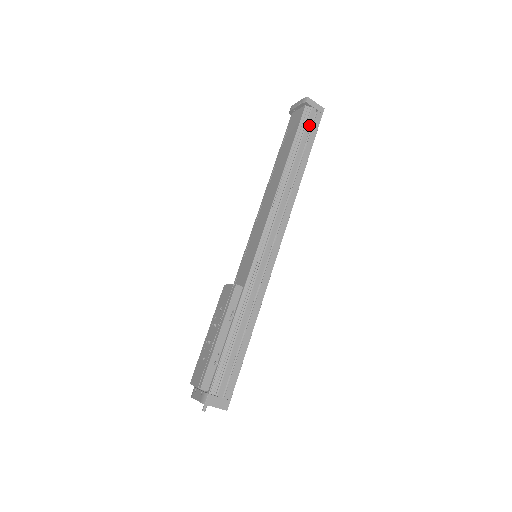
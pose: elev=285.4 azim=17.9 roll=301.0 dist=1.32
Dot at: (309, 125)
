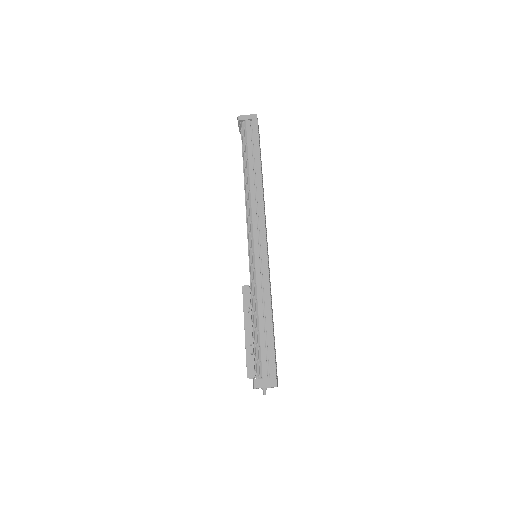
Dot at: (249, 135)
